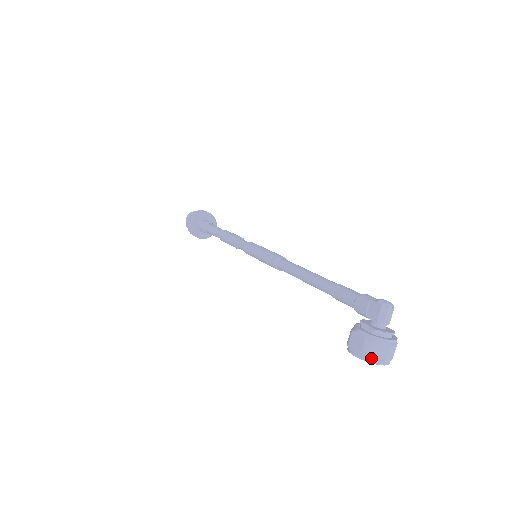
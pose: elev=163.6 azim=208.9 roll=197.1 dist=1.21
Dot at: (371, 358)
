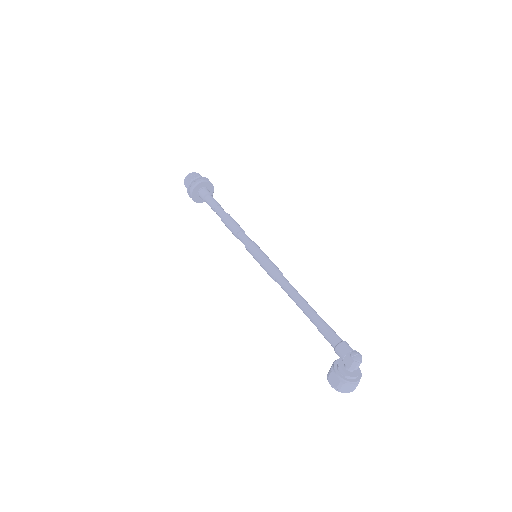
Dot at: (343, 391)
